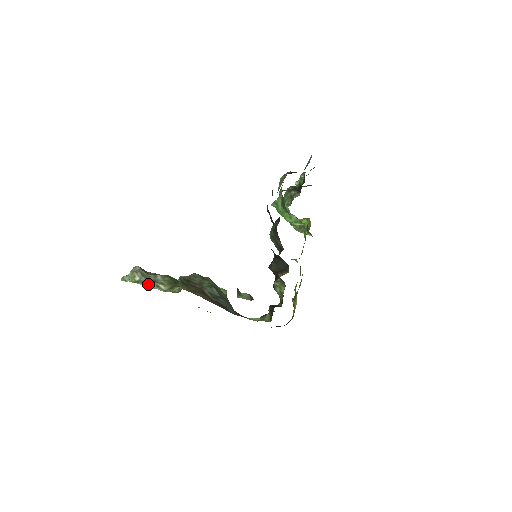
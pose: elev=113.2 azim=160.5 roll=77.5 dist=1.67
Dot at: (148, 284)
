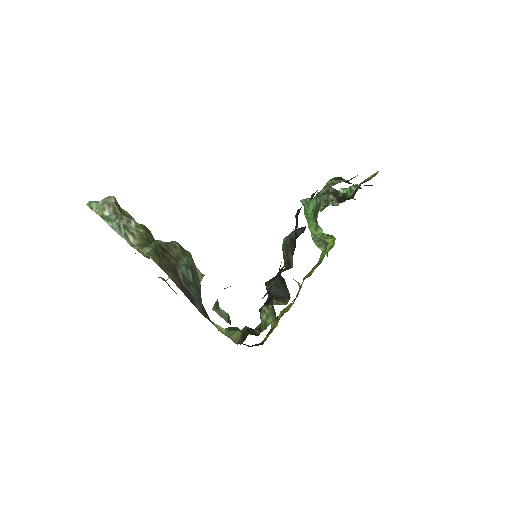
Dot at: (116, 227)
